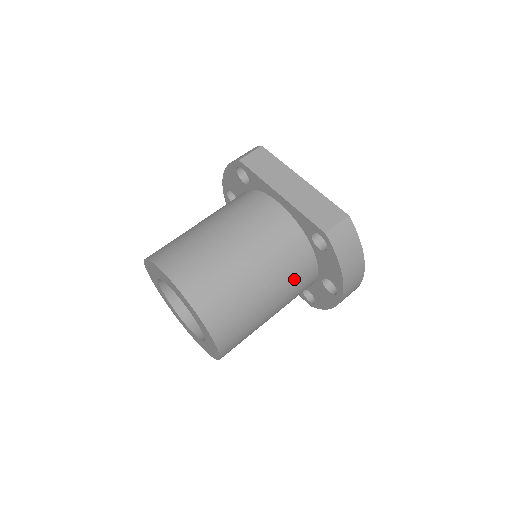
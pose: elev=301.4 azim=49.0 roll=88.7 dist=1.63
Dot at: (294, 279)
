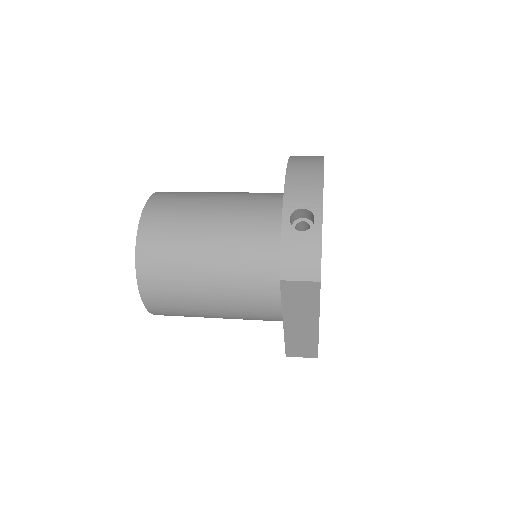
Dot at: (254, 197)
